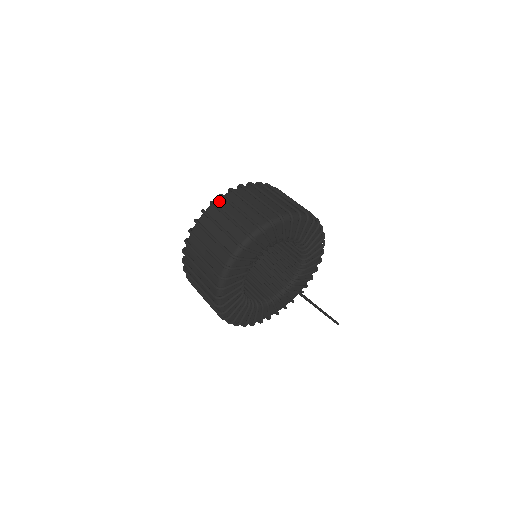
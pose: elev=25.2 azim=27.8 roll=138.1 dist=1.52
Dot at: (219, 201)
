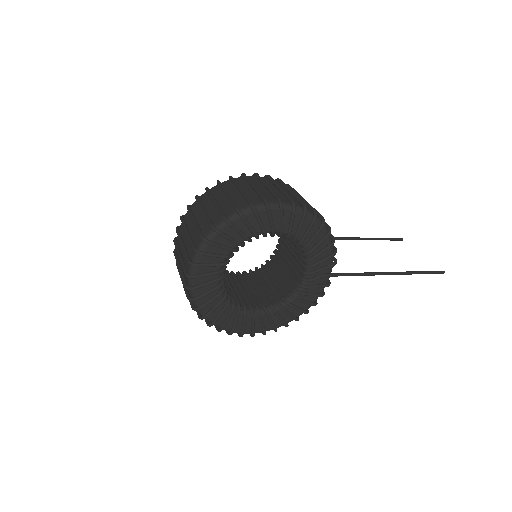
Dot at: (181, 225)
